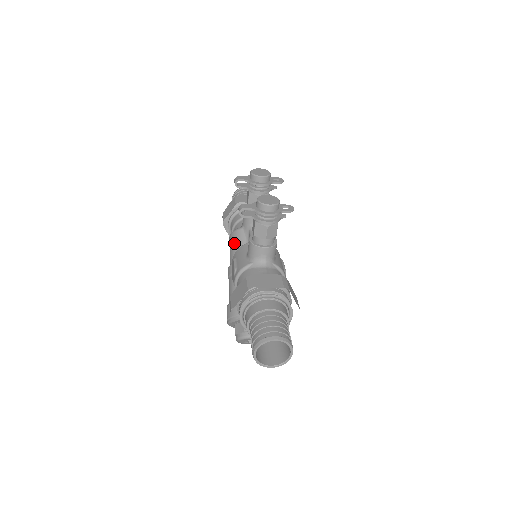
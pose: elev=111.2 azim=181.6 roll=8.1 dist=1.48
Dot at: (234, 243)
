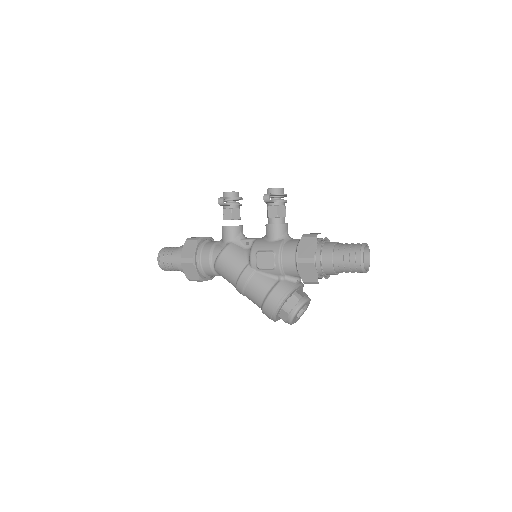
Dot at: (233, 255)
